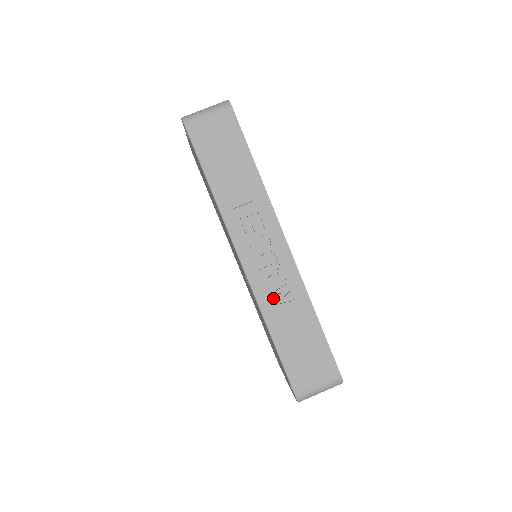
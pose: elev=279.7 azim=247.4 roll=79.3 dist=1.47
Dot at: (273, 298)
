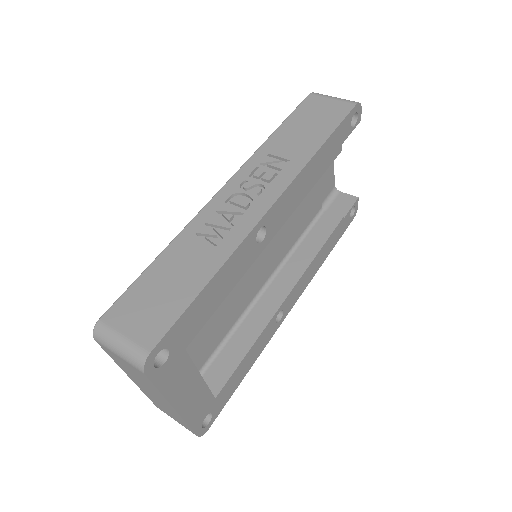
Dot at: (204, 230)
